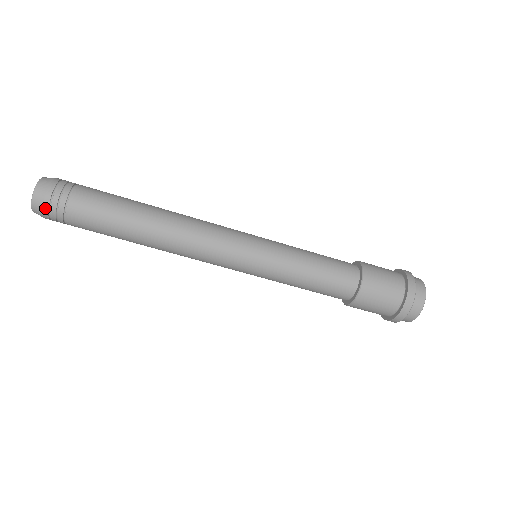
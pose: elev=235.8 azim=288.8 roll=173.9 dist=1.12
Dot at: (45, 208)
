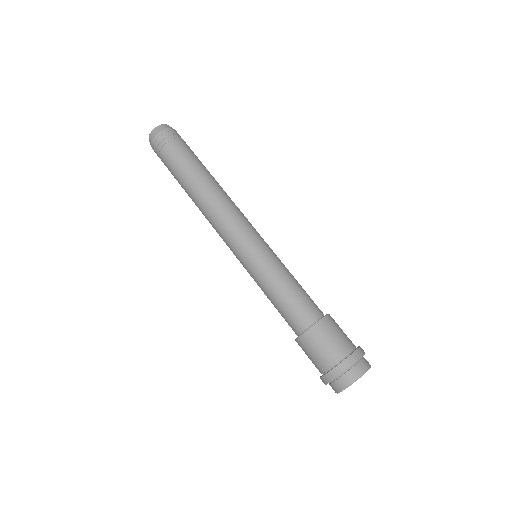
Dot at: (165, 130)
